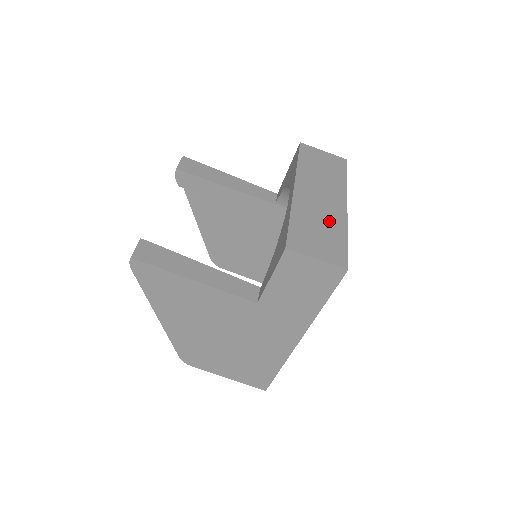
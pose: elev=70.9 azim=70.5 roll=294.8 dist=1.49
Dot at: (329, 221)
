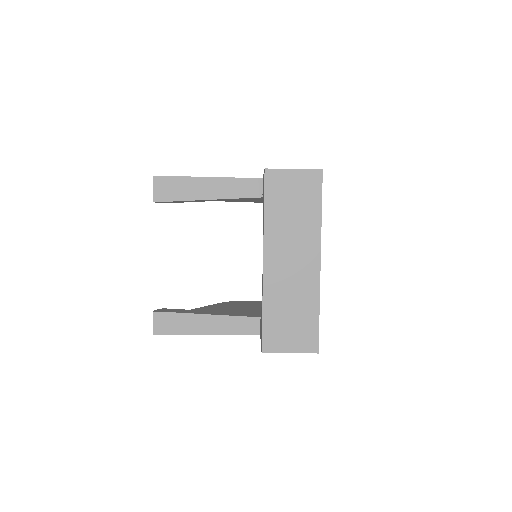
Dot at: (301, 297)
